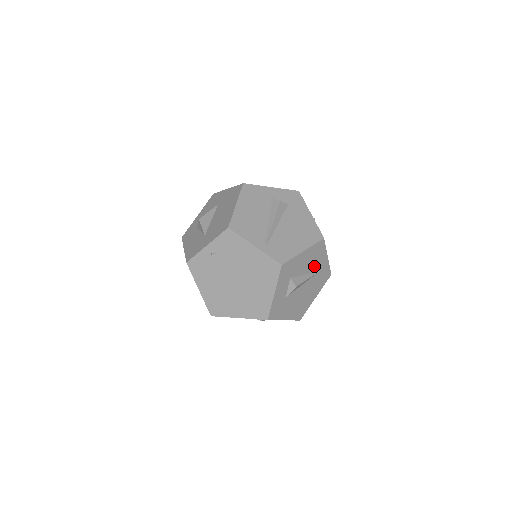
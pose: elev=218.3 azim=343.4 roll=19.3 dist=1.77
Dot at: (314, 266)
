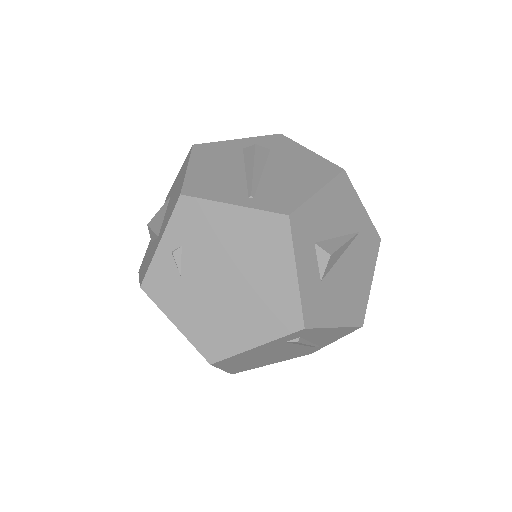
Dot at: (347, 222)
